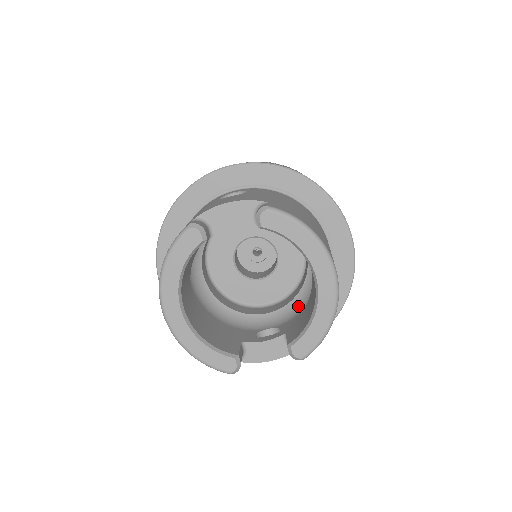
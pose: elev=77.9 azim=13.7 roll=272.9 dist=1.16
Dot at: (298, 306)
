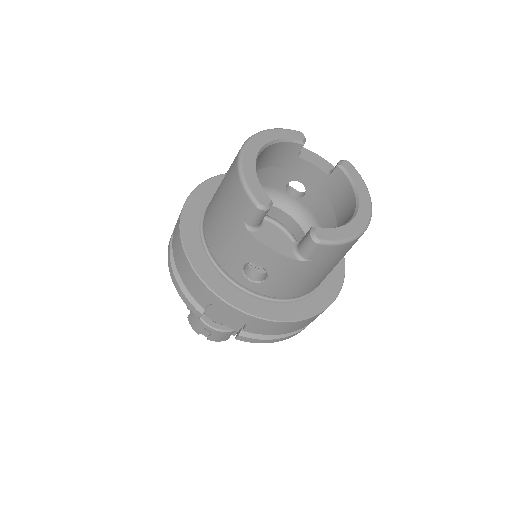
Dot at: occluded
